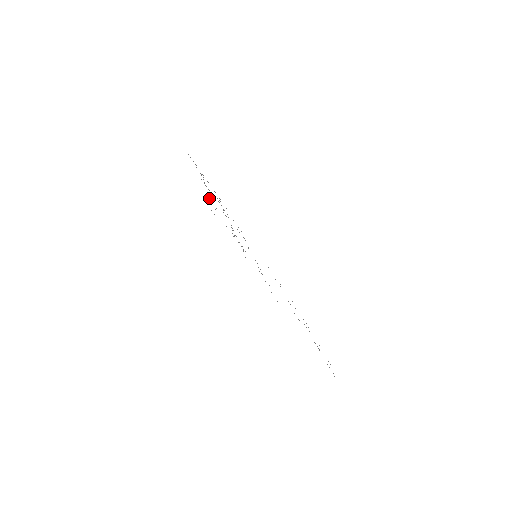
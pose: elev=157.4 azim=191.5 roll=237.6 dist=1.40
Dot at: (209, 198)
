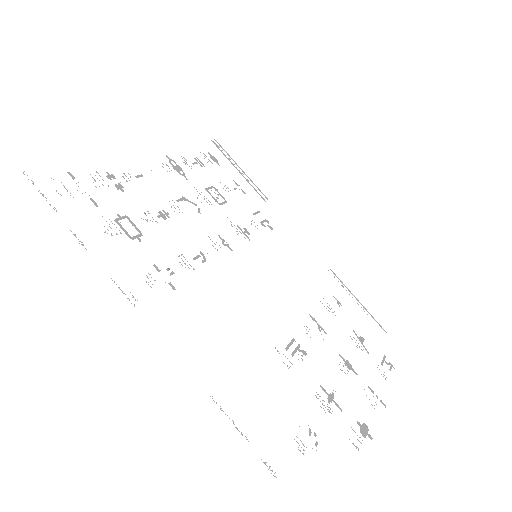
Dot at: (112, 174)
